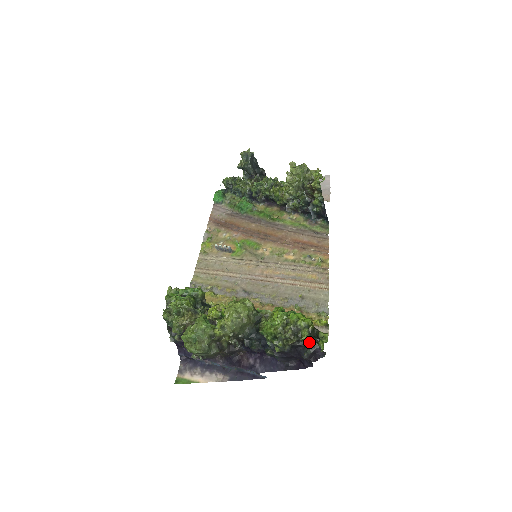
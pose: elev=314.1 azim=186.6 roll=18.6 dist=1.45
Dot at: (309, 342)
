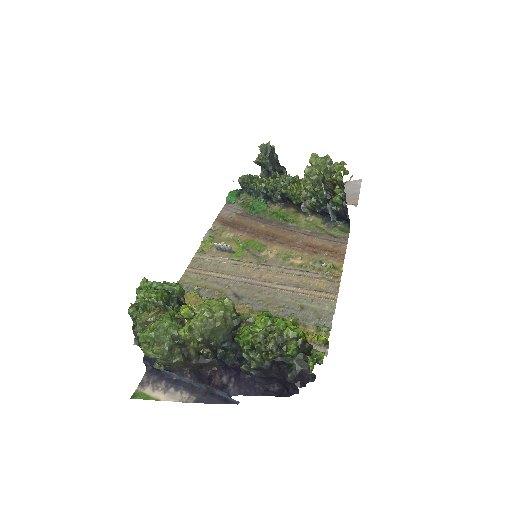
Dot at: (296, 359)
